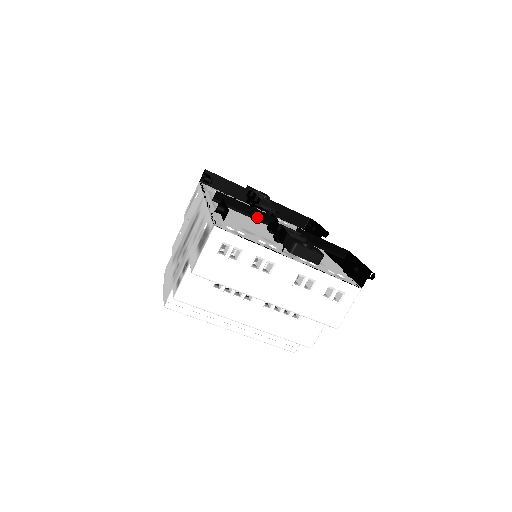
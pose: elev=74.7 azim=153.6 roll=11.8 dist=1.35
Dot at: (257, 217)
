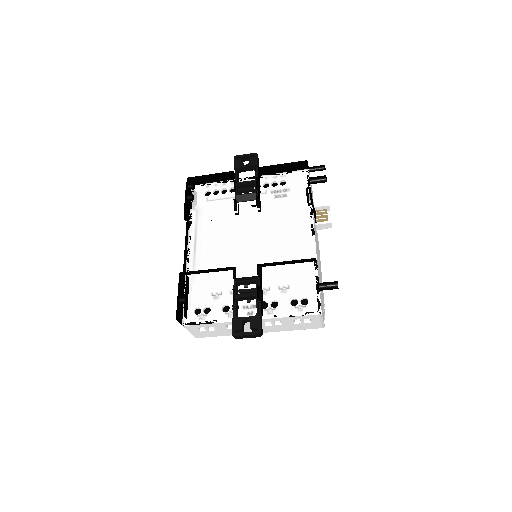
Dot at: (222, 270)
